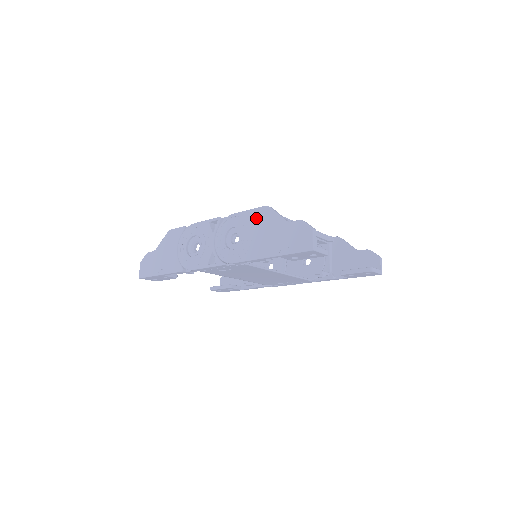
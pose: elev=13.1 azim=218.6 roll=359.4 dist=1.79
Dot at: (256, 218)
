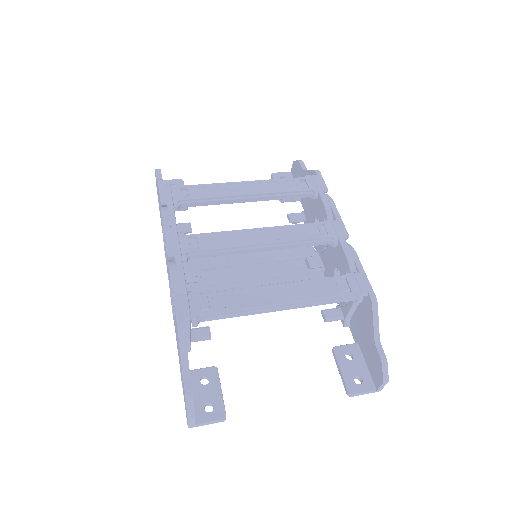
Dot at: (175, 319)
